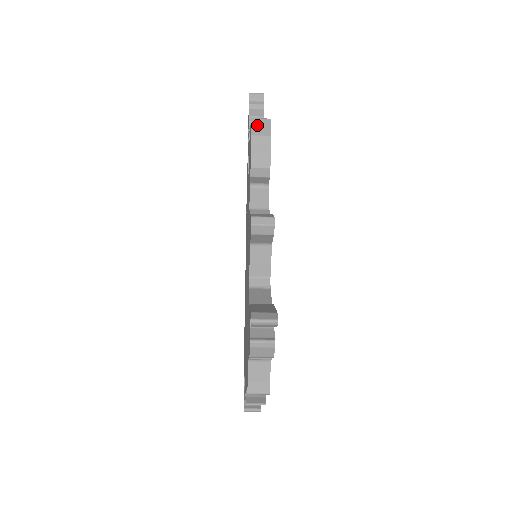
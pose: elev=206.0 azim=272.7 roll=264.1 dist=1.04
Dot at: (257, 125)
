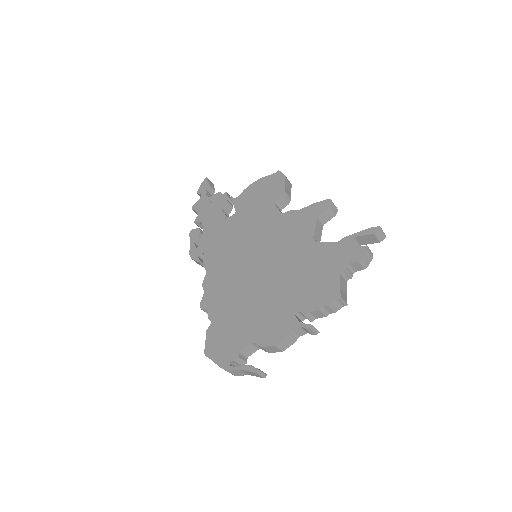
Dot at: occluded
